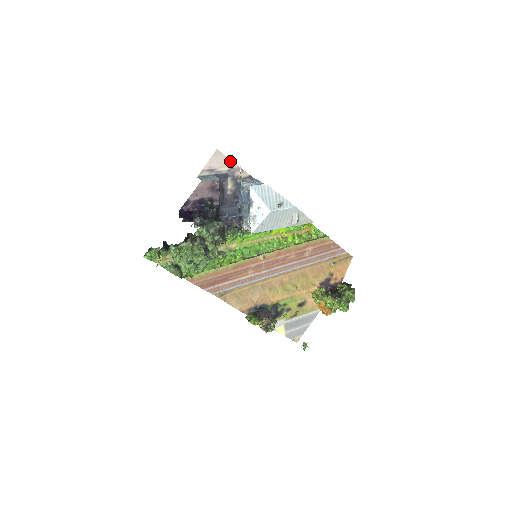
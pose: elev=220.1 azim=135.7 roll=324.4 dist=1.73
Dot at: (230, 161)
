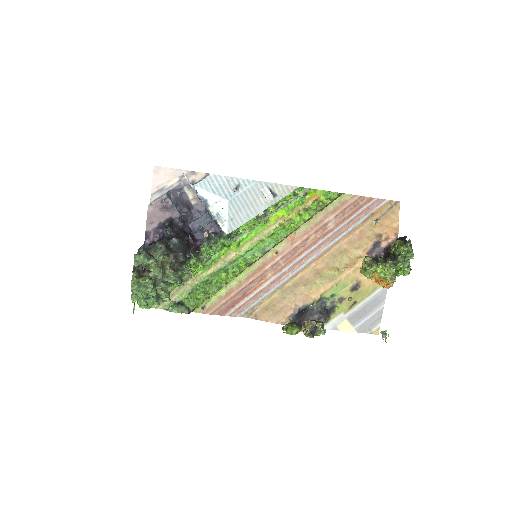
Dot at: (175, 170)
